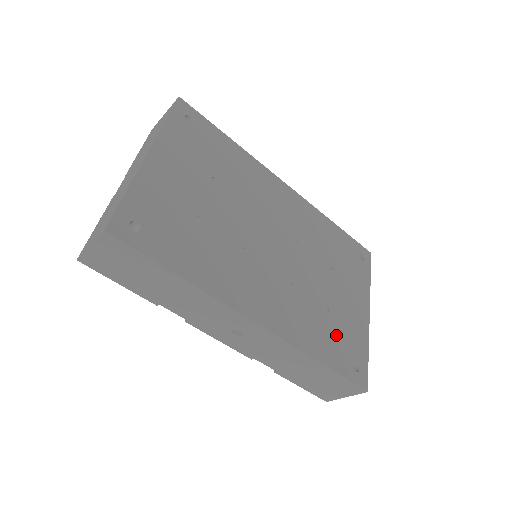
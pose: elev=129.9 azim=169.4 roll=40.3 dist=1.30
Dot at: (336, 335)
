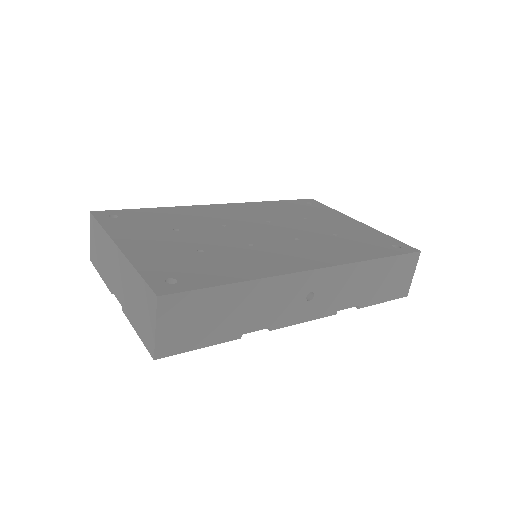
Dot at: (361, 242)
